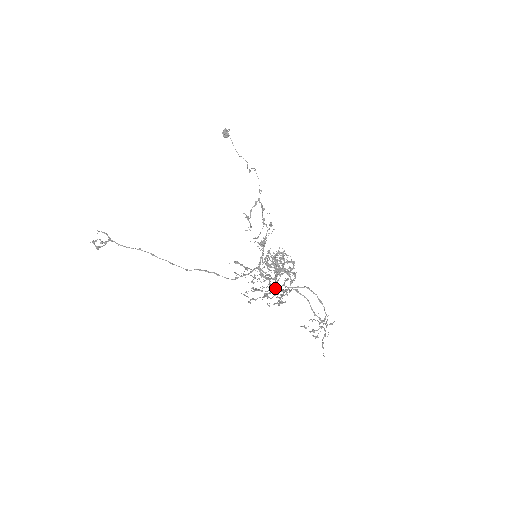
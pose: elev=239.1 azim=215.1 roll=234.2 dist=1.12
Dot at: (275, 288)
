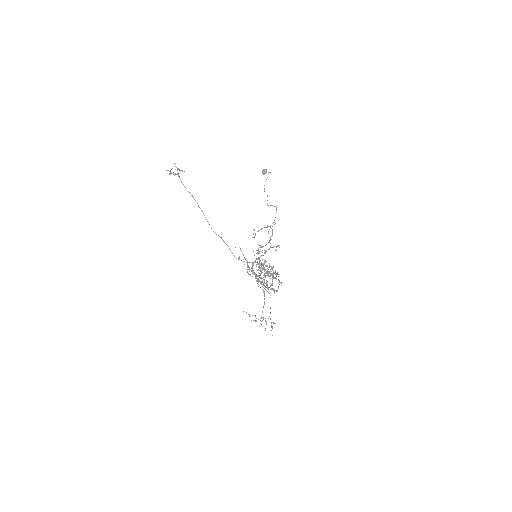
Dot at: occluded
